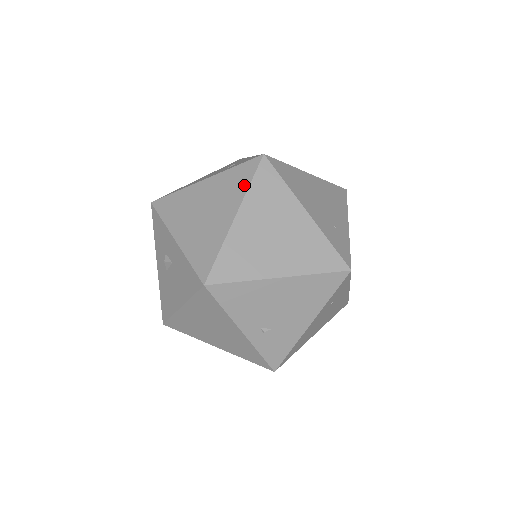
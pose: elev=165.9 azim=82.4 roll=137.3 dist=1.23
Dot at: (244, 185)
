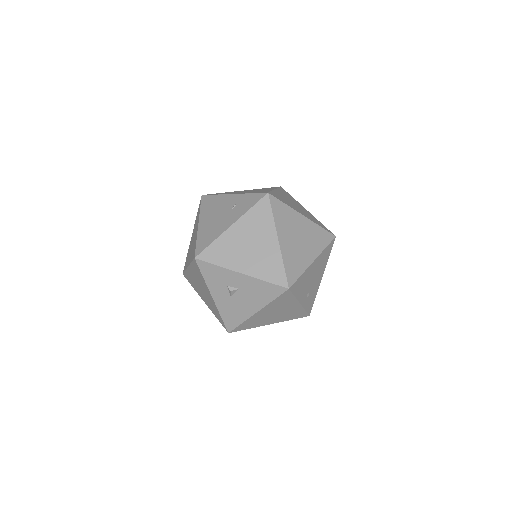
Dot at: (269, 218)
